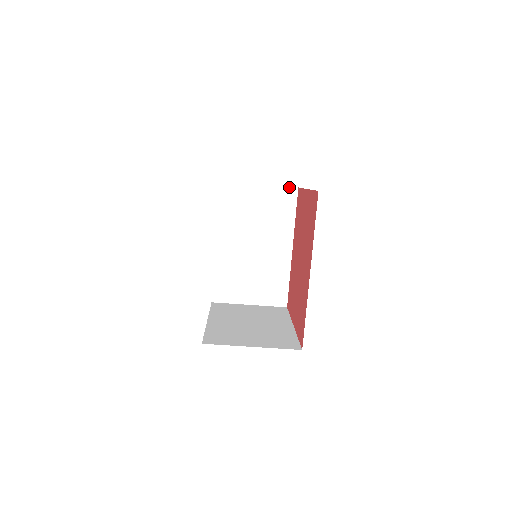
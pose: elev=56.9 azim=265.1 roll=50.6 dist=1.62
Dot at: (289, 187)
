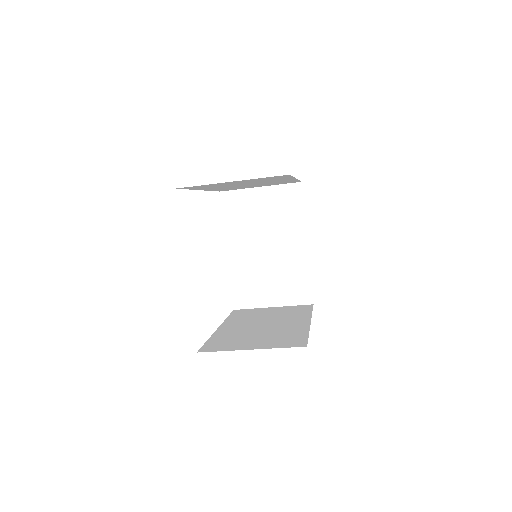
Dot at: (276, 176)
